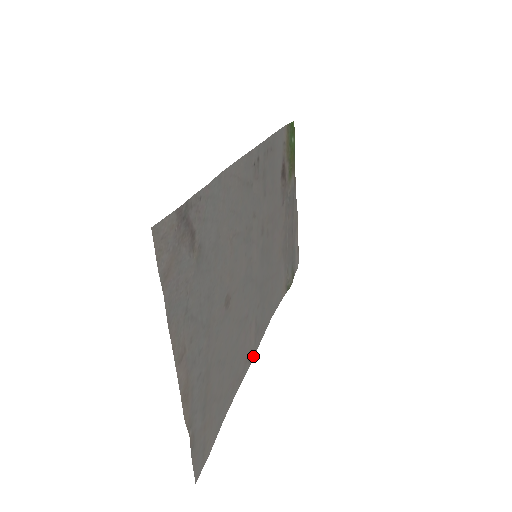
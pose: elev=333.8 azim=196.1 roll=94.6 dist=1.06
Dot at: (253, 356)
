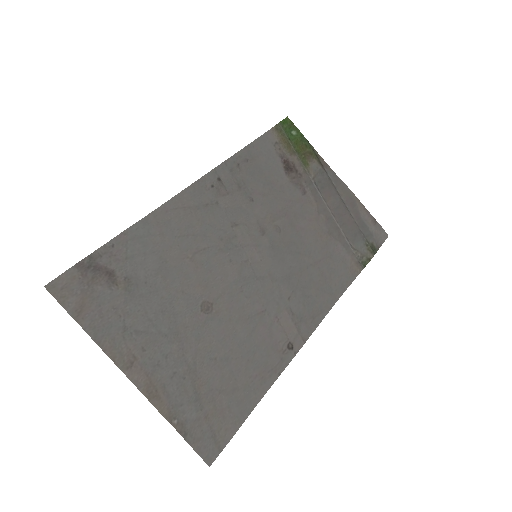
Dot at: (301, 345)
